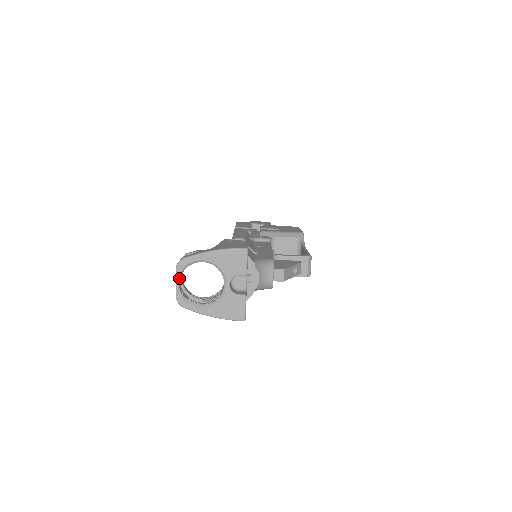
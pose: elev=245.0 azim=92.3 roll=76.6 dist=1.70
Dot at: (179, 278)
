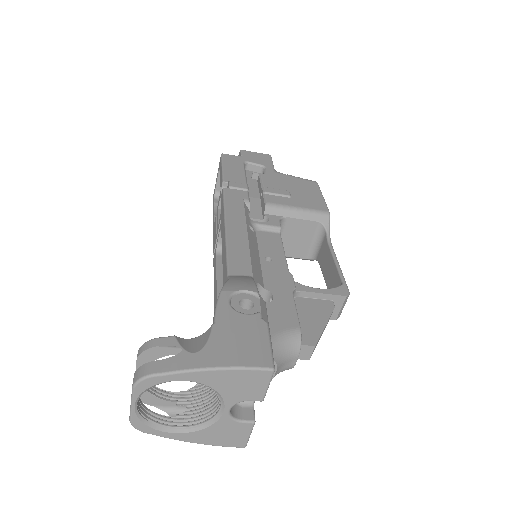
Dot at: (138, 398)
